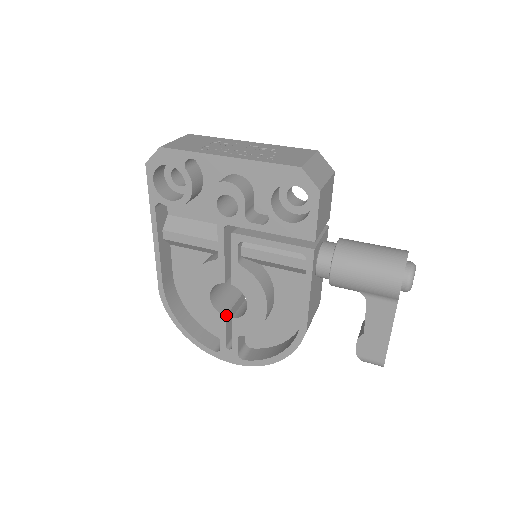
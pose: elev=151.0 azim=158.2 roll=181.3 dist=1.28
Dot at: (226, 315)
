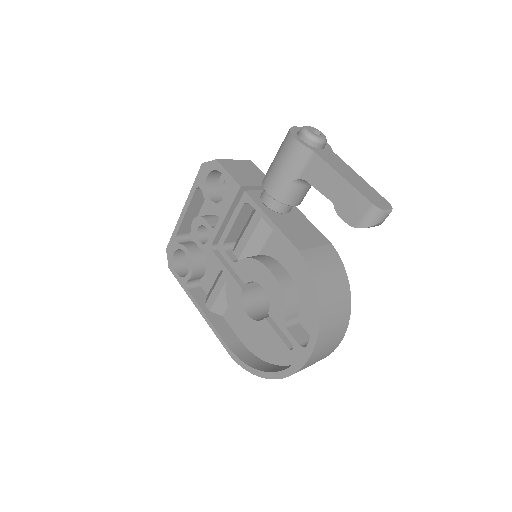
Dot at: (267, 318)
